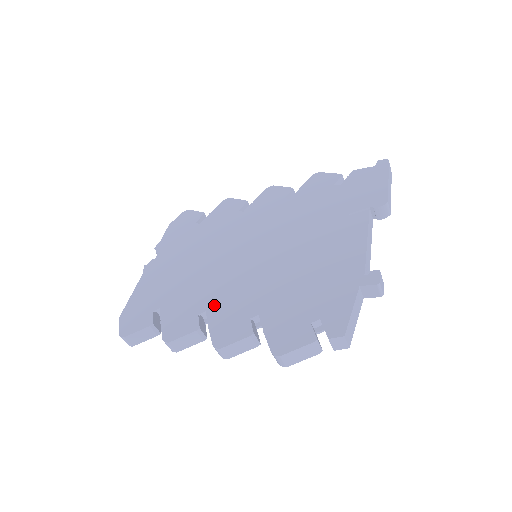
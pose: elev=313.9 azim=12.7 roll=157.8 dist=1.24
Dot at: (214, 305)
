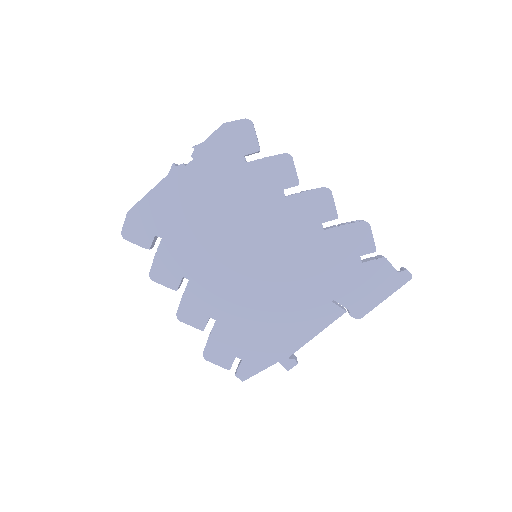
Dot at: (197, 281)
